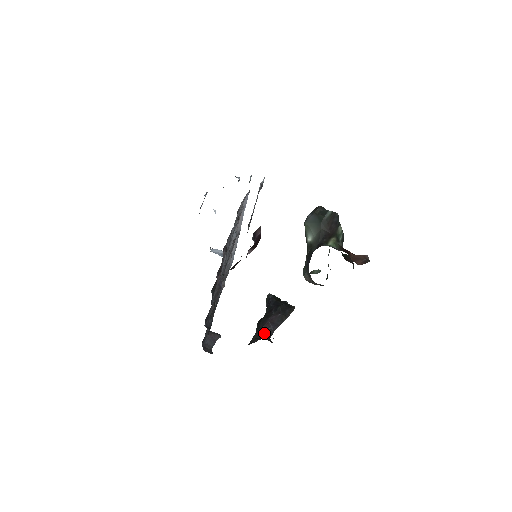
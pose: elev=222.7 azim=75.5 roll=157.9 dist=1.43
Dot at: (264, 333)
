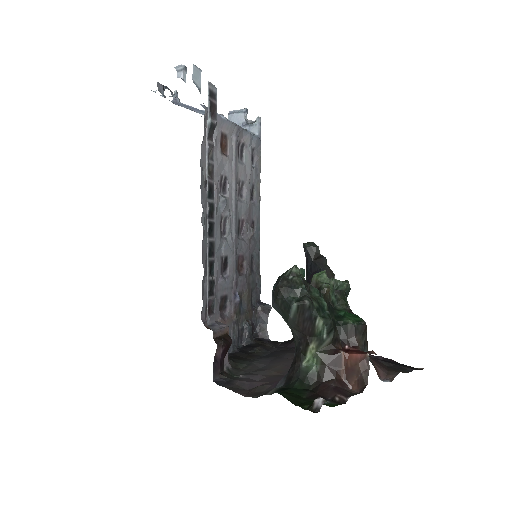
Dot at: occluded
